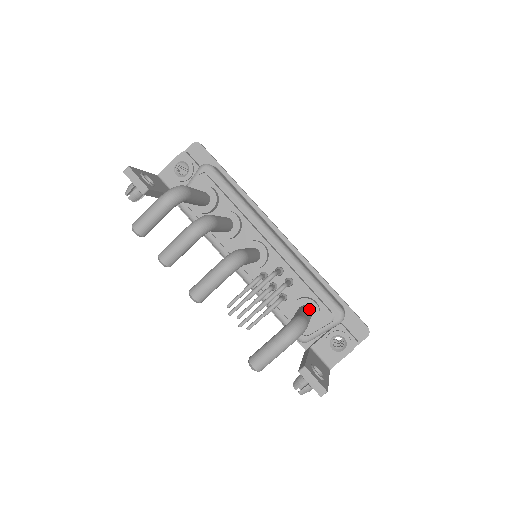
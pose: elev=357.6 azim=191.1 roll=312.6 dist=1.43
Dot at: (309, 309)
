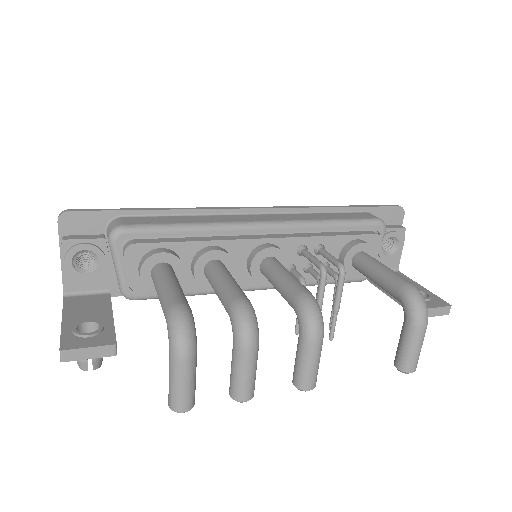
Dot at: (368, 257)
